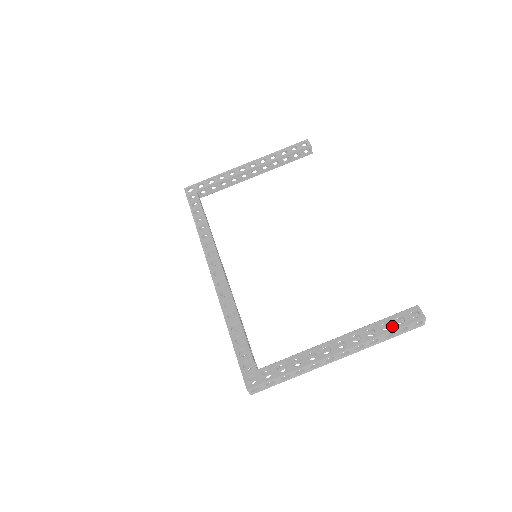
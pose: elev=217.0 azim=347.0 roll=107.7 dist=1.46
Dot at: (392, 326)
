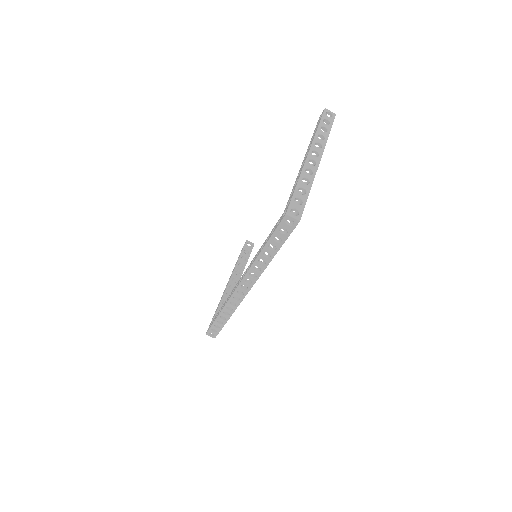
Dot at: (317, 126)
